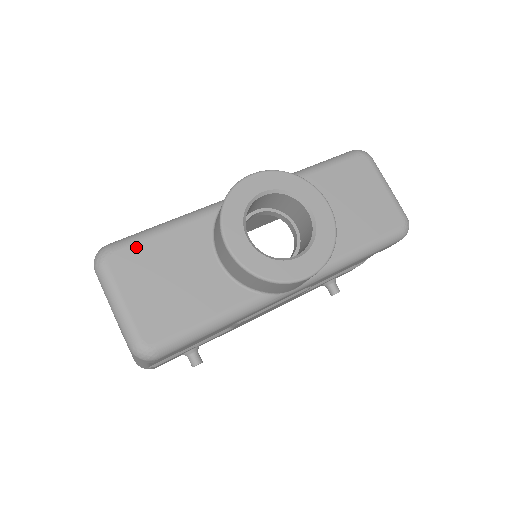
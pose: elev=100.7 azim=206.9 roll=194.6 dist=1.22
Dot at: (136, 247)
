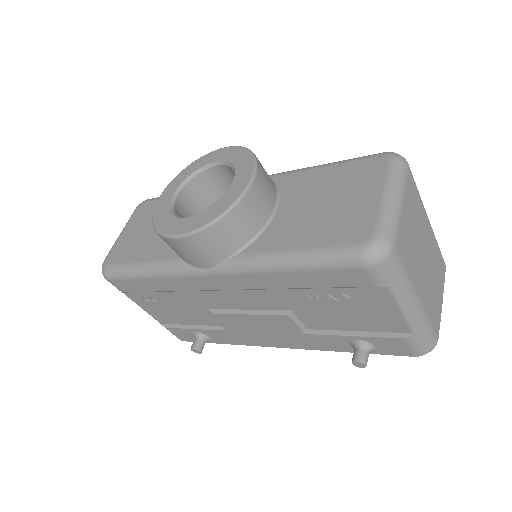
Dot at: (156, 202)
